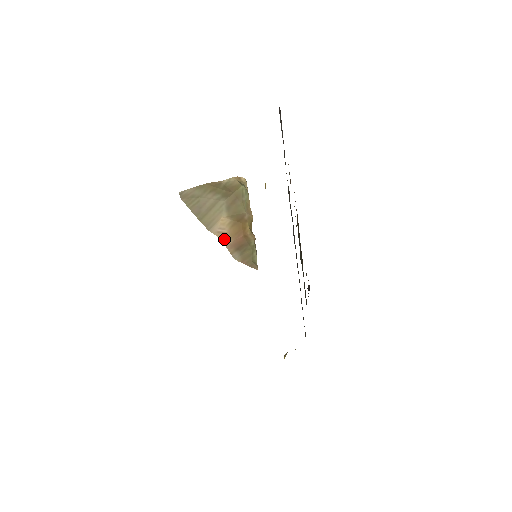
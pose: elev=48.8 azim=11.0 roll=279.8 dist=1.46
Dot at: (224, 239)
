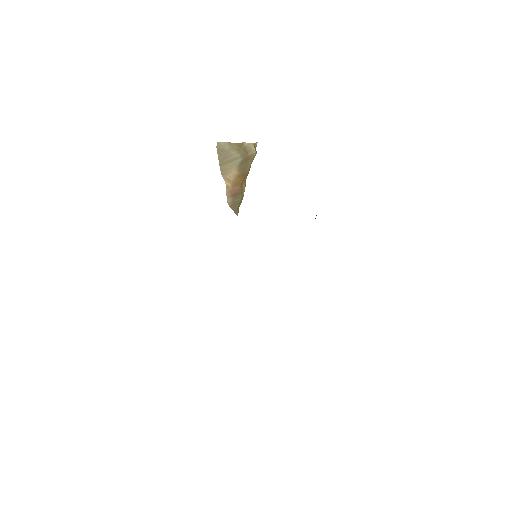
Dot at: (228, 184)
